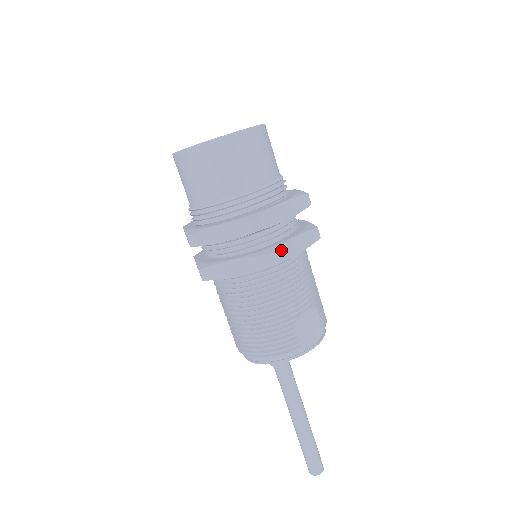
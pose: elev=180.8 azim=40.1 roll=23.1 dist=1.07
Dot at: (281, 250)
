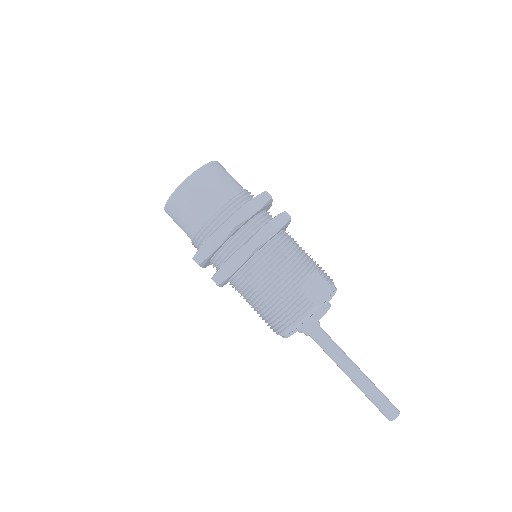
Dot at: (259, 235)
